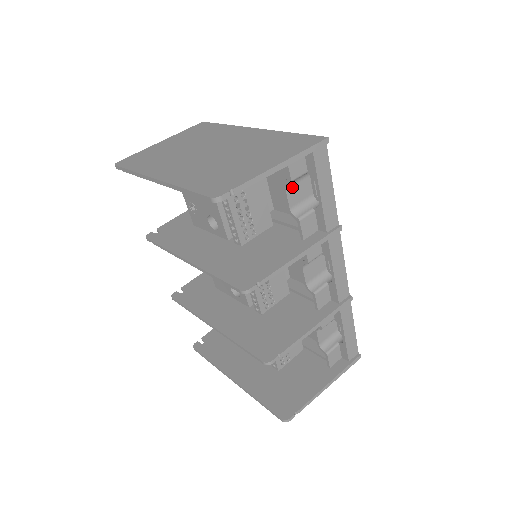
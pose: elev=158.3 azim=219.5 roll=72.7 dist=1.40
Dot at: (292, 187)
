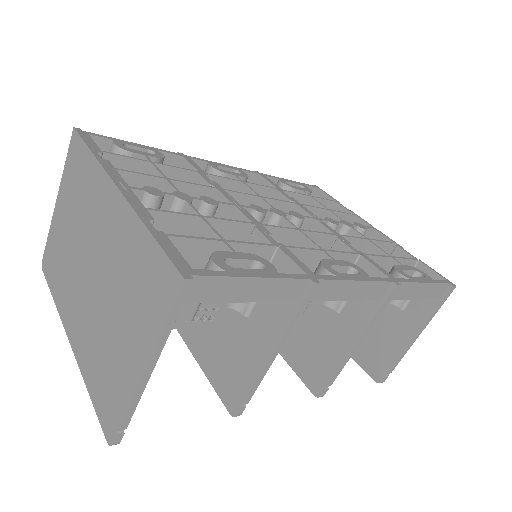
Dot at: occluded
